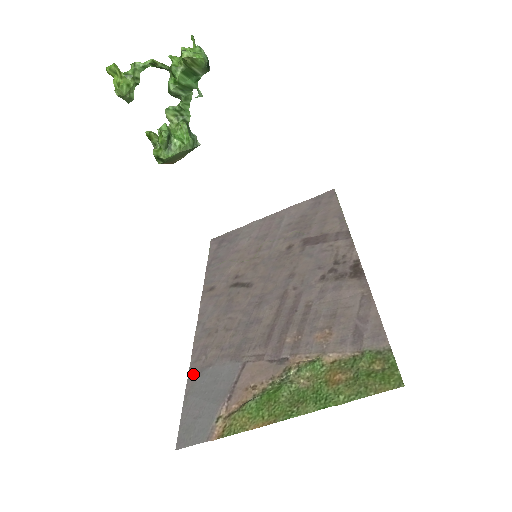
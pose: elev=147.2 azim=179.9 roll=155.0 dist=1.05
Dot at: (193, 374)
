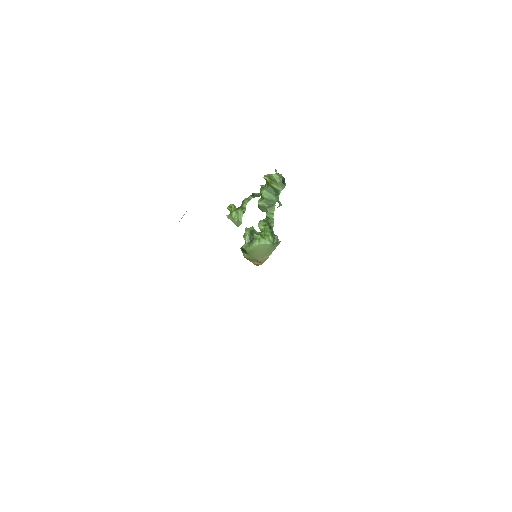
Dot at: occluded
